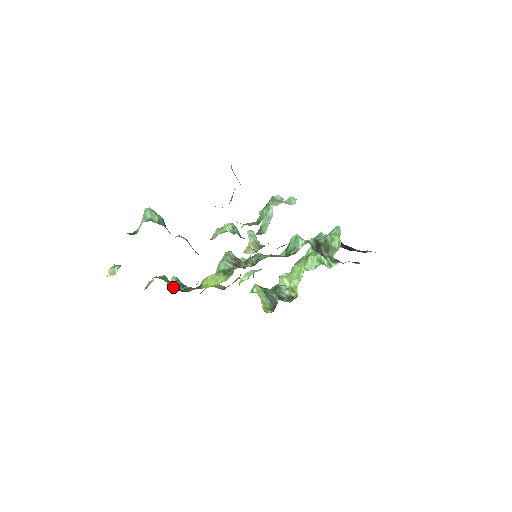
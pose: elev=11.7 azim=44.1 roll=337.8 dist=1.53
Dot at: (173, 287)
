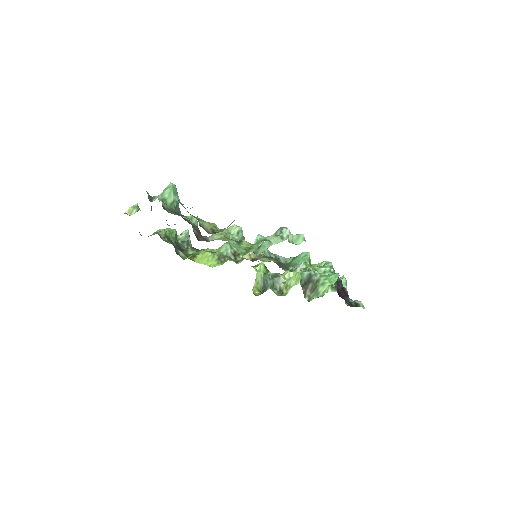
Dot at: (180, 240)
